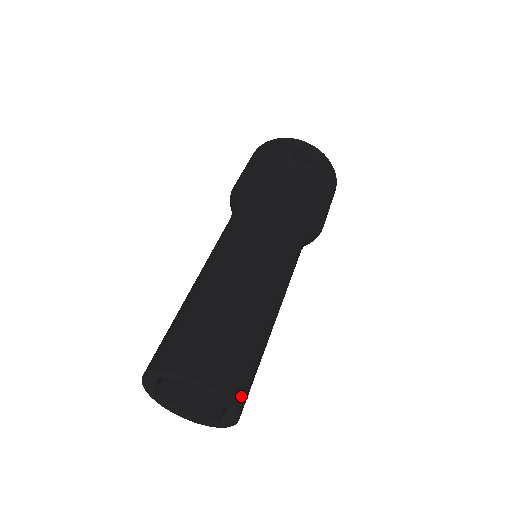
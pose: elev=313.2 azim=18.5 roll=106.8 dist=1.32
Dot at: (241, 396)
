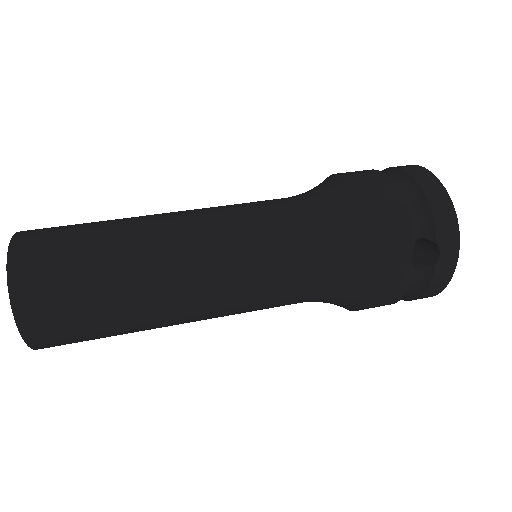
Dot at: (50, 346)
